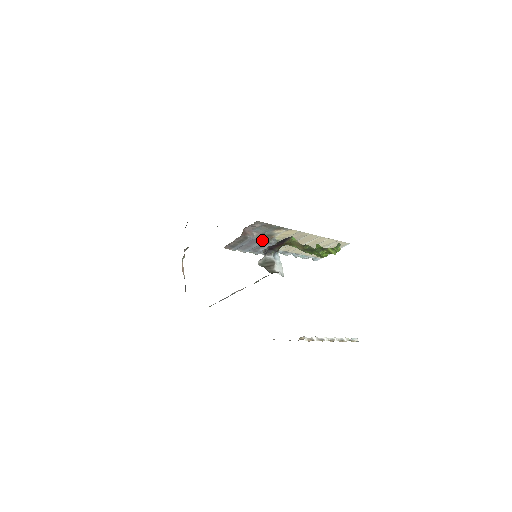
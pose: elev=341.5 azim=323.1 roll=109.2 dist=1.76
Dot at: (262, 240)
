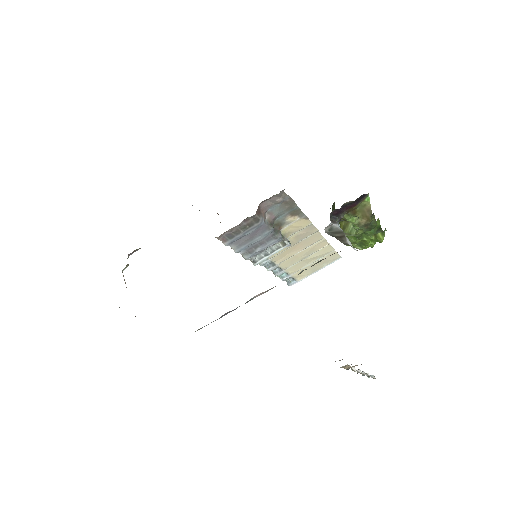
Dot at: (271, 229)
